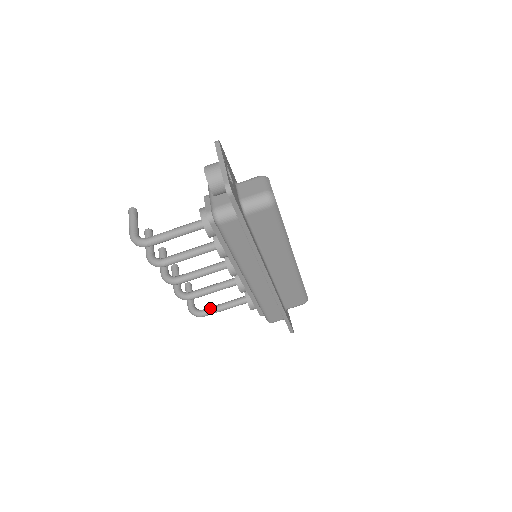
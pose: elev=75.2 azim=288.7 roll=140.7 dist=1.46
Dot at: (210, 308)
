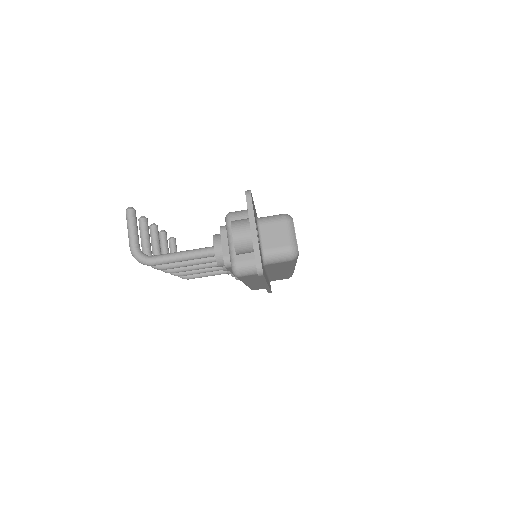
Dot at: occluded
